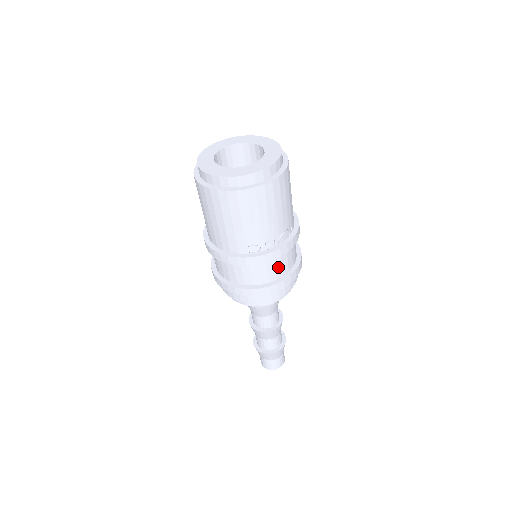
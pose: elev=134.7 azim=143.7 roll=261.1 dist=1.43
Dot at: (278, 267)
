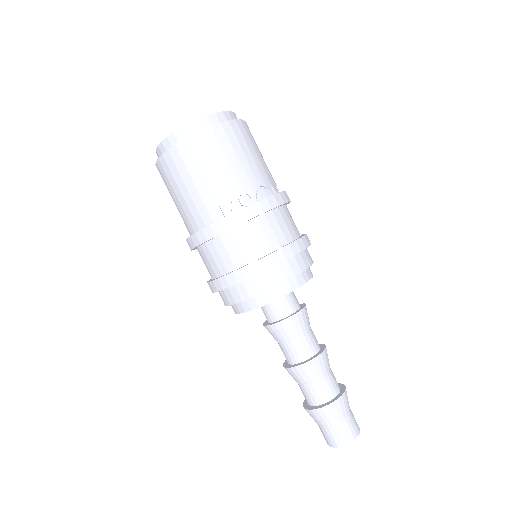
Dot at: (268, 234)
